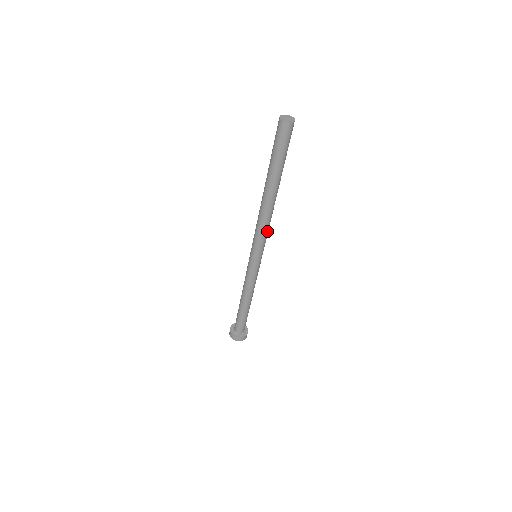
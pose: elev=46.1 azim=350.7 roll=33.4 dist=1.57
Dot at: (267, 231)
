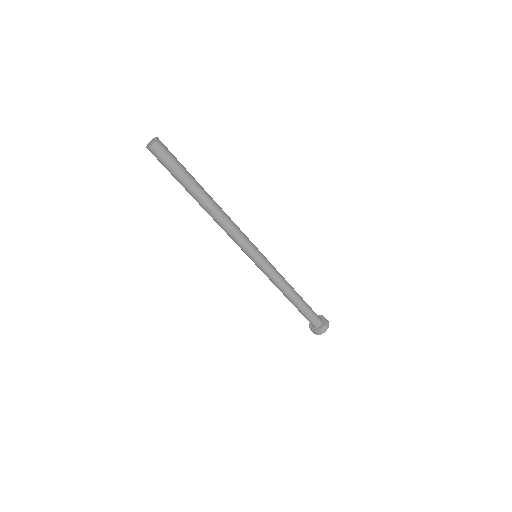
Dot at: (234, 235)
